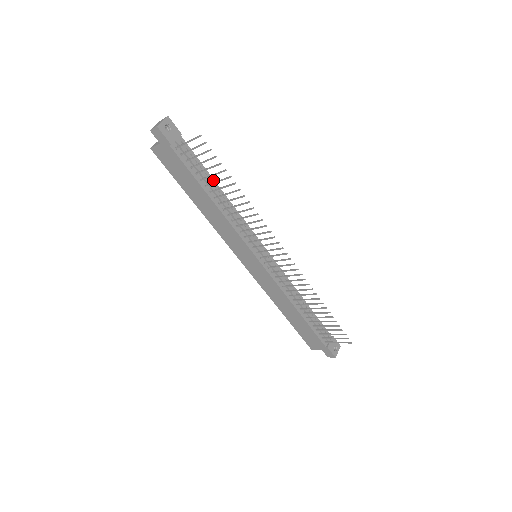
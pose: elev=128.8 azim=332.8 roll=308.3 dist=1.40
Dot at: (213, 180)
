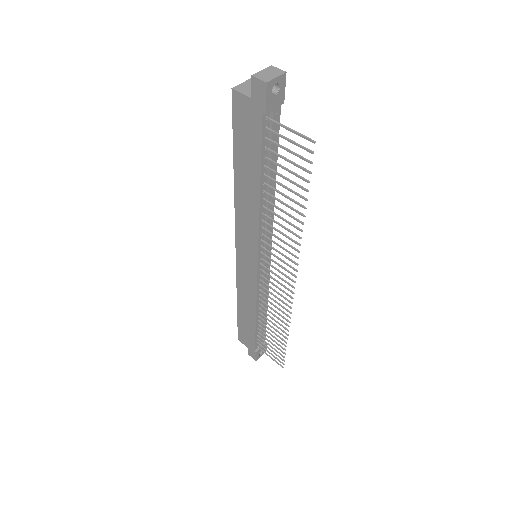
Dot at: (276, 169)
